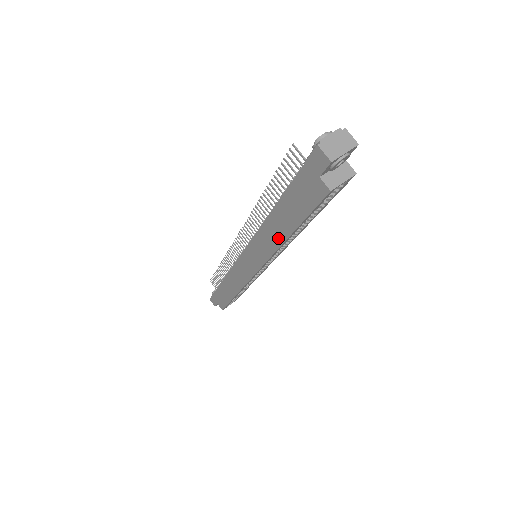
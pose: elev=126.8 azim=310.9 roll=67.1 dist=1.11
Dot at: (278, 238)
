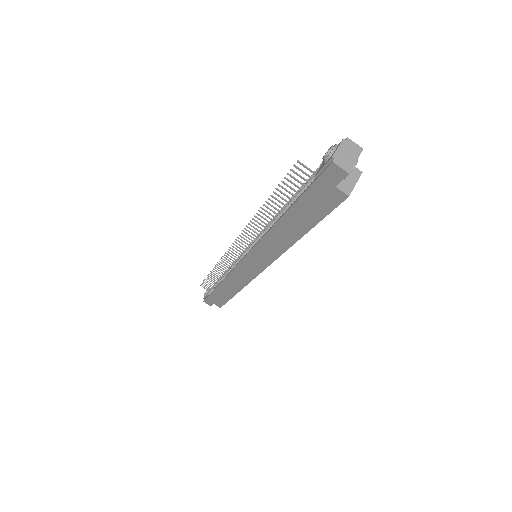
Dot at: (288, 240)
